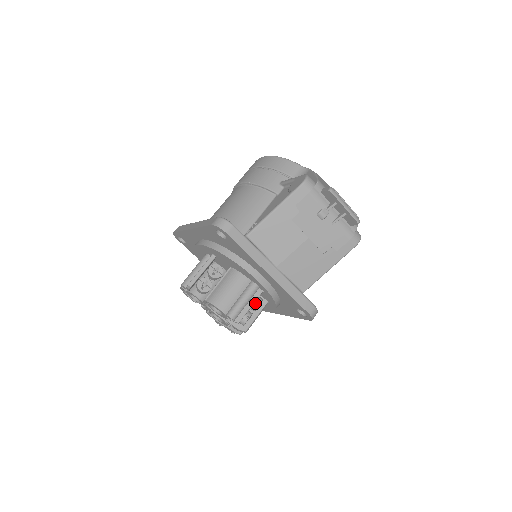
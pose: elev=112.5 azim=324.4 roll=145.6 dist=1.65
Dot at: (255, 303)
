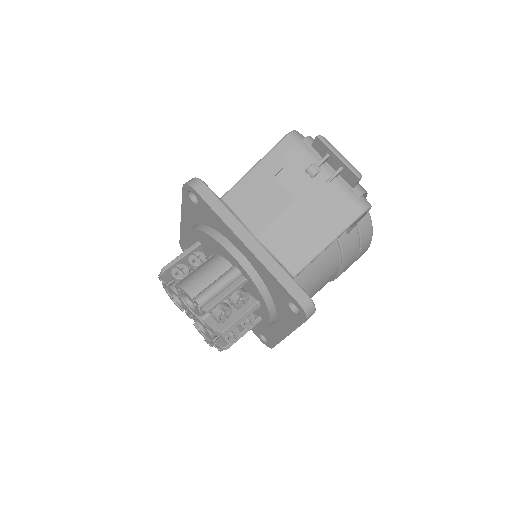
Dot at: (235, 294)
